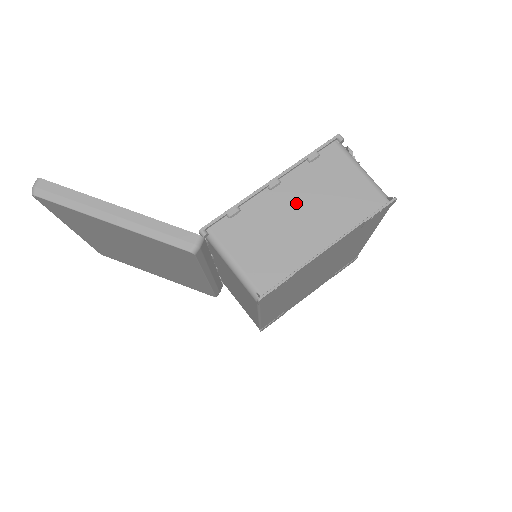
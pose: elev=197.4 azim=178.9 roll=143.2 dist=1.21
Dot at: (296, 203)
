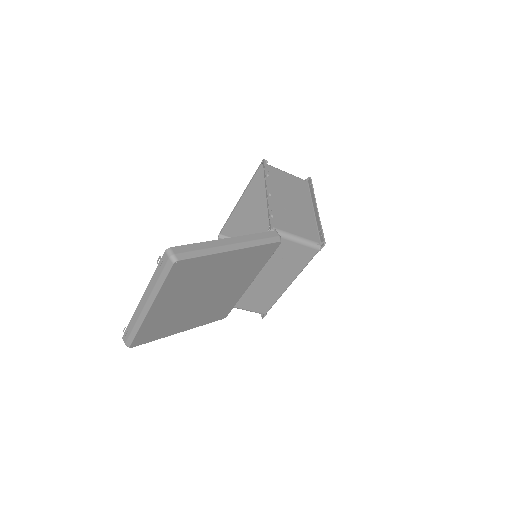
Dot at: (285, 197)
